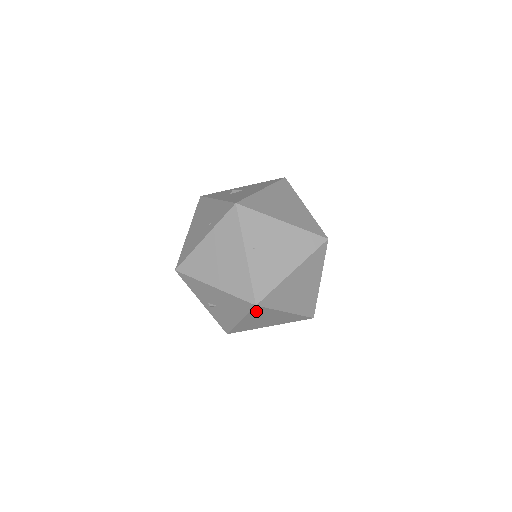
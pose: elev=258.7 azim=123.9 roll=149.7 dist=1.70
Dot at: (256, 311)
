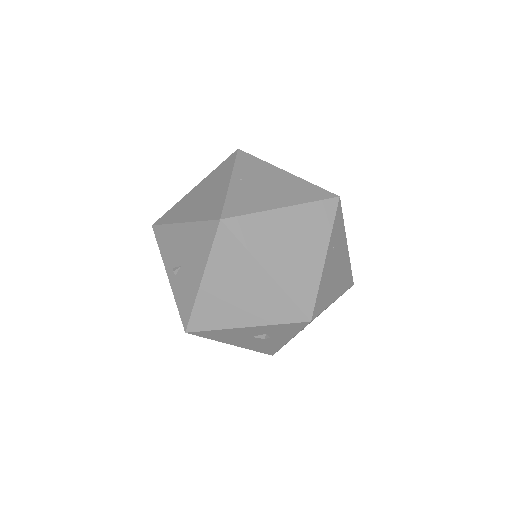
Dot at: (222, 246)
